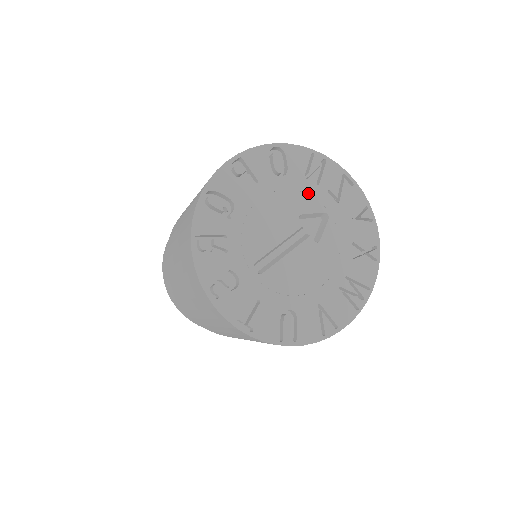
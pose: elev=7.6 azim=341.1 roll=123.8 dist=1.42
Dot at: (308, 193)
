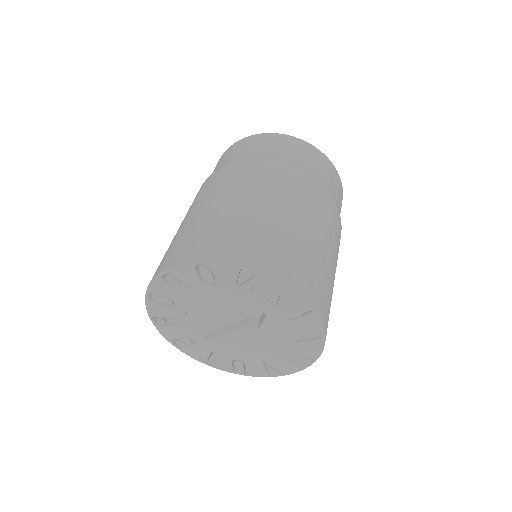
Dot at: (242, 298)
